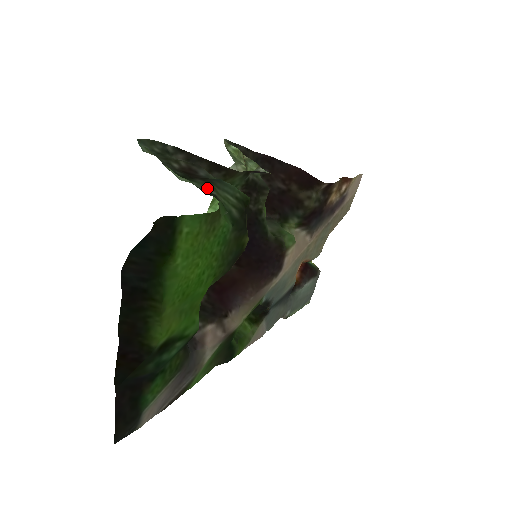
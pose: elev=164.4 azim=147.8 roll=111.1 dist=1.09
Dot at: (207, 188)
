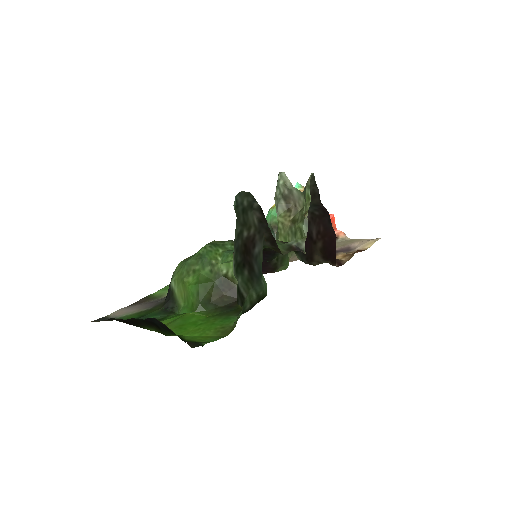
Dot at: (245, 289)
